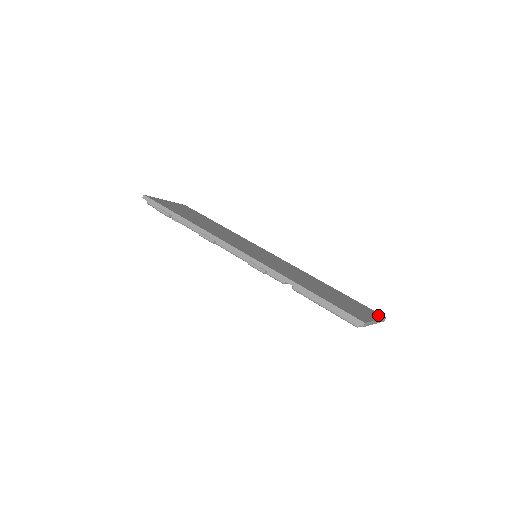
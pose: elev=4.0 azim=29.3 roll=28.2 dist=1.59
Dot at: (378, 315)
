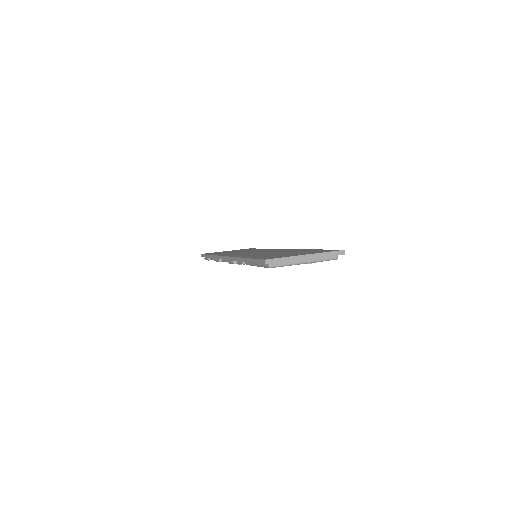
Dot at: (329, 251)
